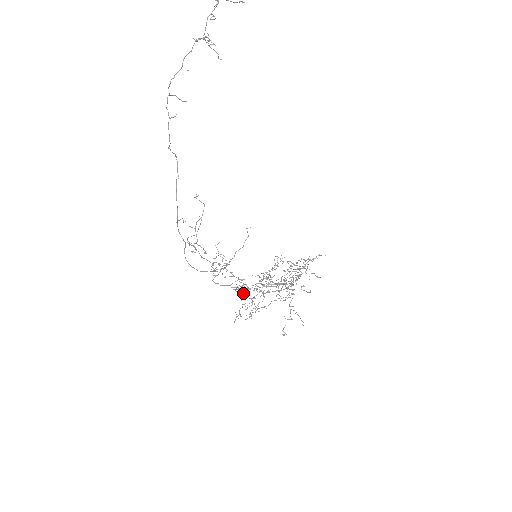
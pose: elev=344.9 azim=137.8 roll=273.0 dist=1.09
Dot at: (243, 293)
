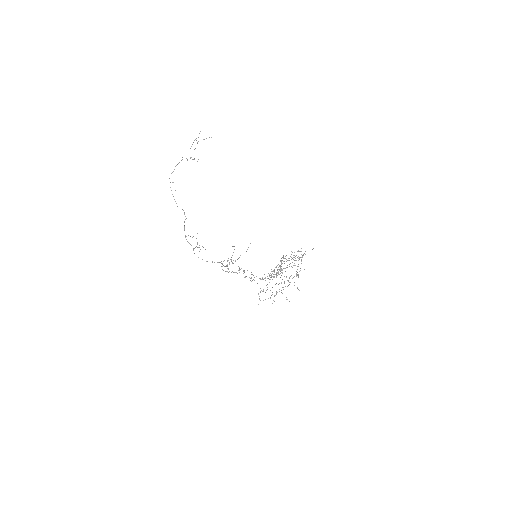
Dot at: (254, 280)
